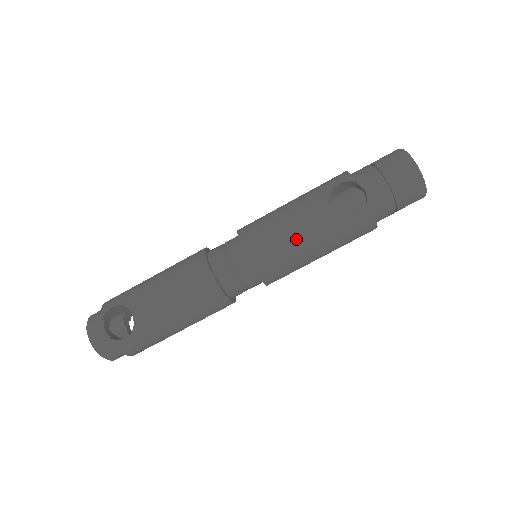
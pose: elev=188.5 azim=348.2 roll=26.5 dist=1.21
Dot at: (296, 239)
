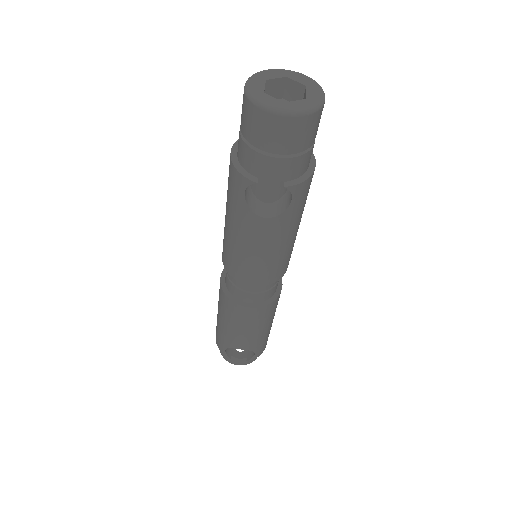
Dot at: (271, 253)
